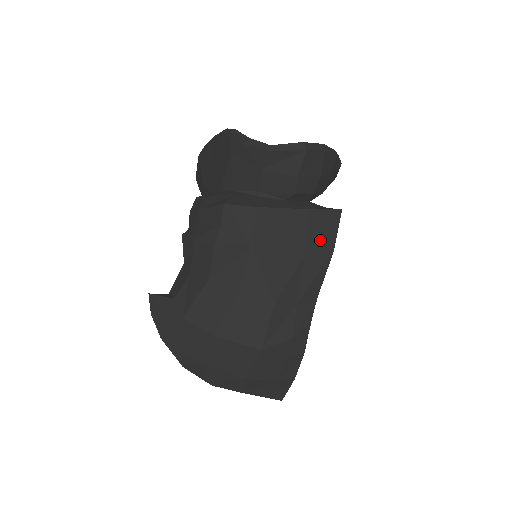
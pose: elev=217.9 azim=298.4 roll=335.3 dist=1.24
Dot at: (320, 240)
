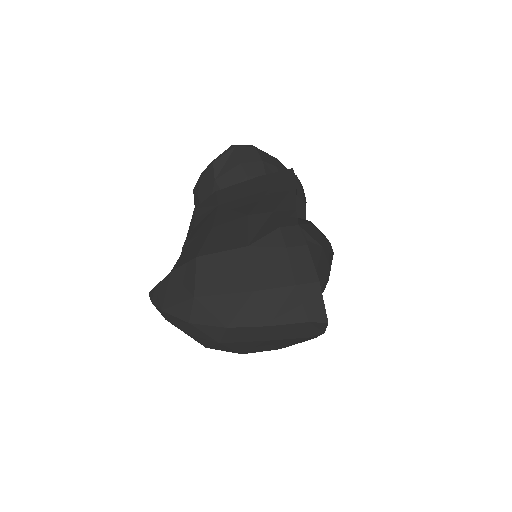
Dot at: (279, 183)
